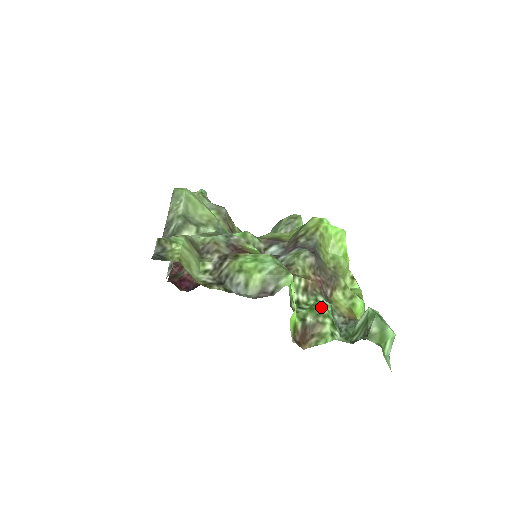
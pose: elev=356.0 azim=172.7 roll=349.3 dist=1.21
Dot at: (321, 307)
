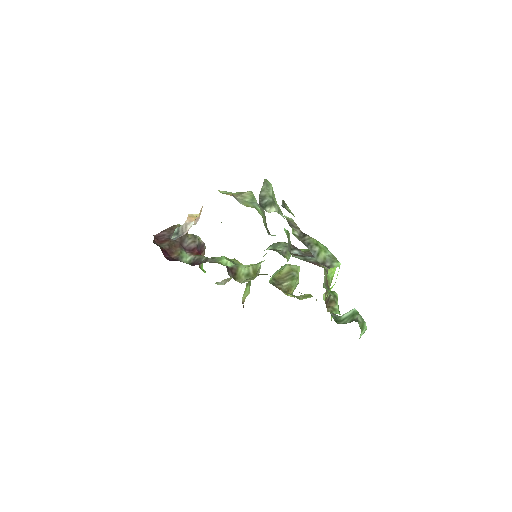
Dot at: (336, 293)
